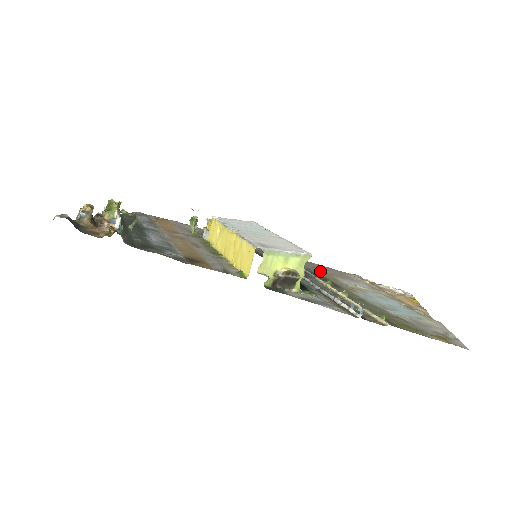
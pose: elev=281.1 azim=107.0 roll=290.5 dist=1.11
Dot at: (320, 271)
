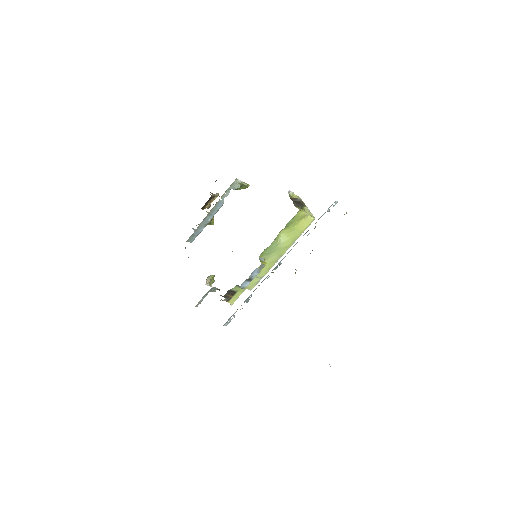
Dot at: occluded
